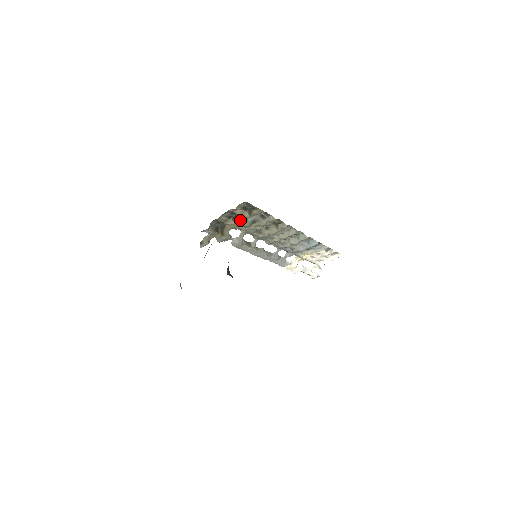
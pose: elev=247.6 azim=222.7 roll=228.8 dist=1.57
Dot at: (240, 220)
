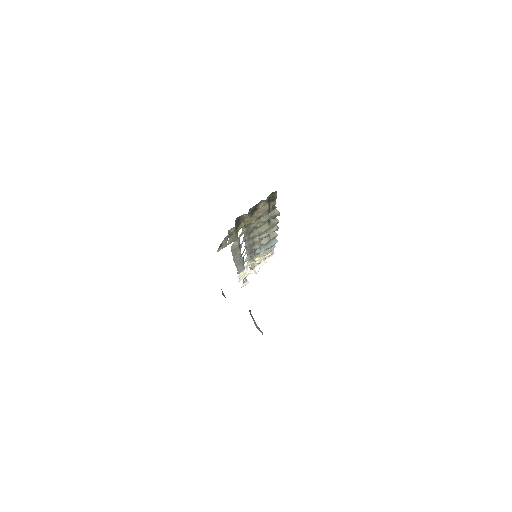
Dot at: (254, 215)
